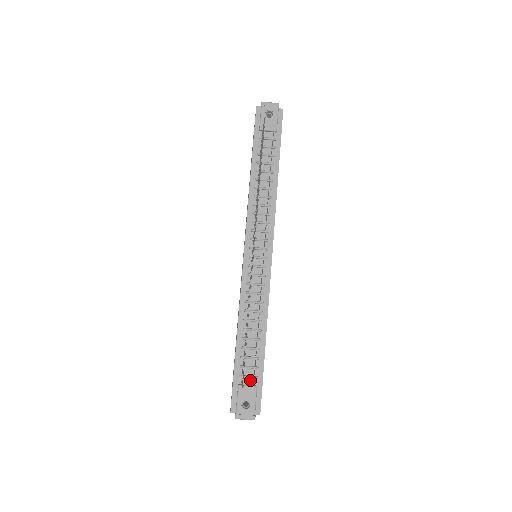
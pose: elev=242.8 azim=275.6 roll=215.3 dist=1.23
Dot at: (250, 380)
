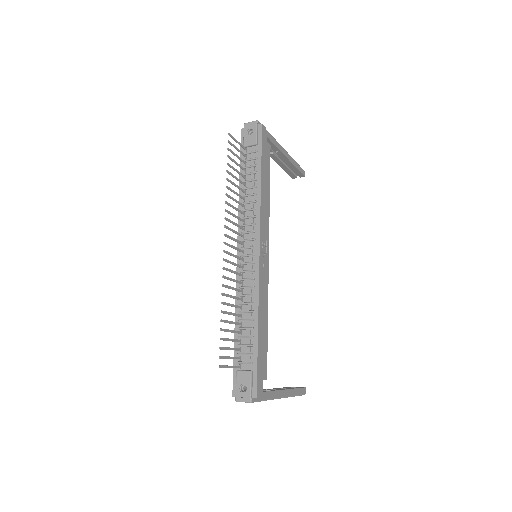
Dot at: (247, 366)
